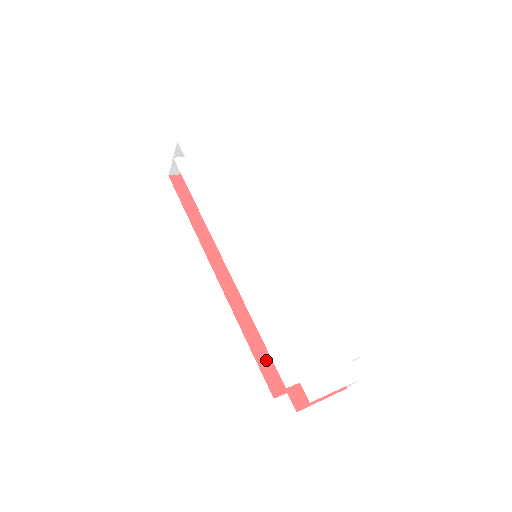
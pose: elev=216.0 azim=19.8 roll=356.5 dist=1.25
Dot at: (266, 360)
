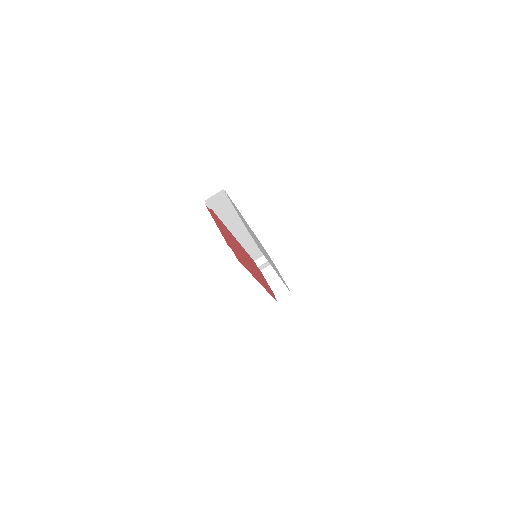
Dot at: occluded
